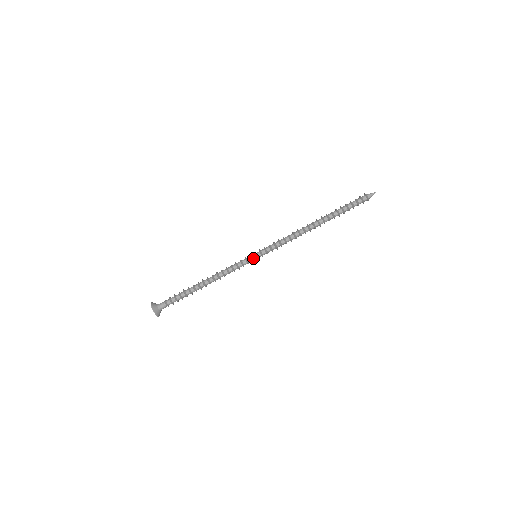
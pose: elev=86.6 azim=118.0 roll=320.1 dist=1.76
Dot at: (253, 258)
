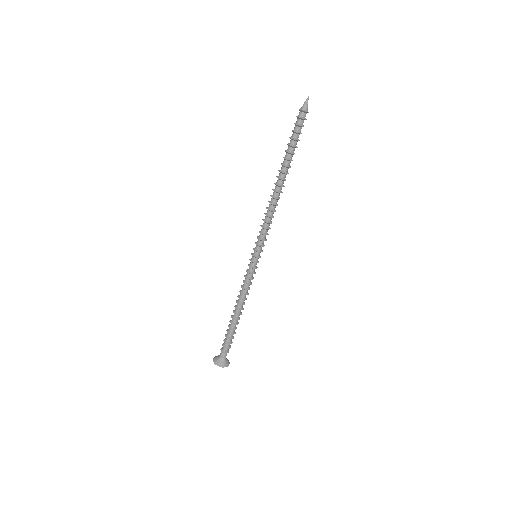
Dot at: (252, 260)
